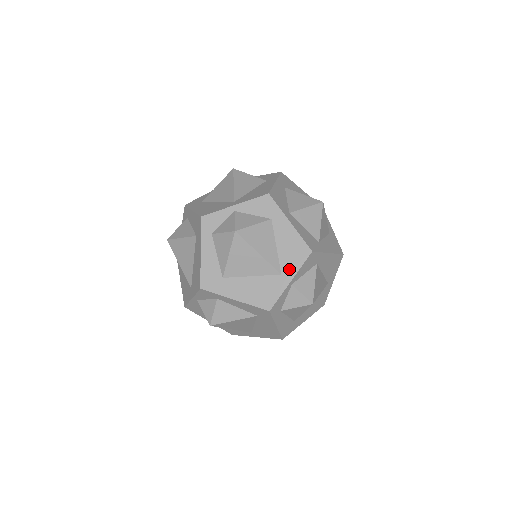
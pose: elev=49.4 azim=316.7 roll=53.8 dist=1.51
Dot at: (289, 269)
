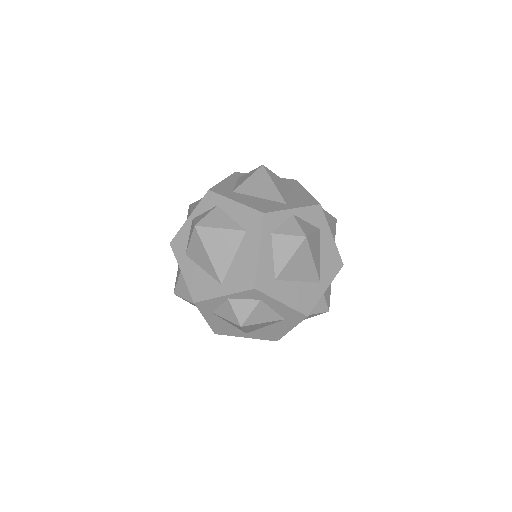
Dot at: (326, 278)
